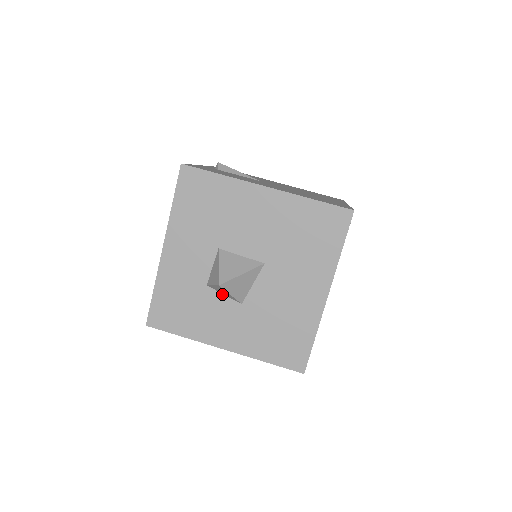
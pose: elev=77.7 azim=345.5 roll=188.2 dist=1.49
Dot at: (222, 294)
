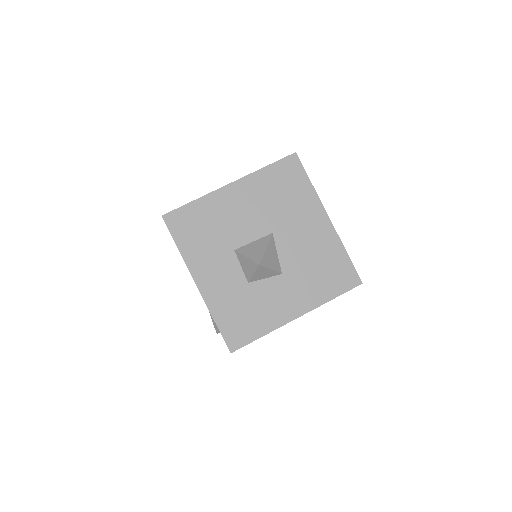
Dot at: (263, 279)
